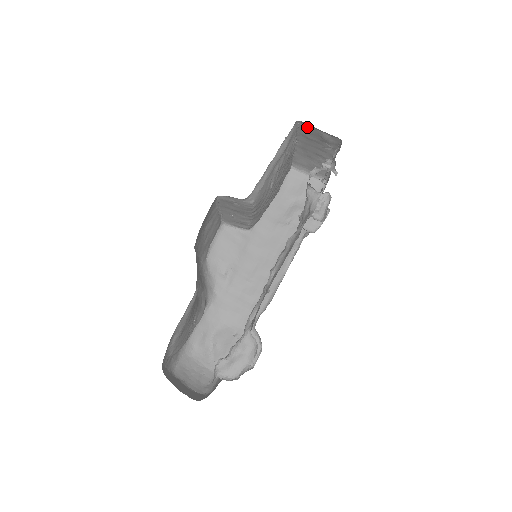
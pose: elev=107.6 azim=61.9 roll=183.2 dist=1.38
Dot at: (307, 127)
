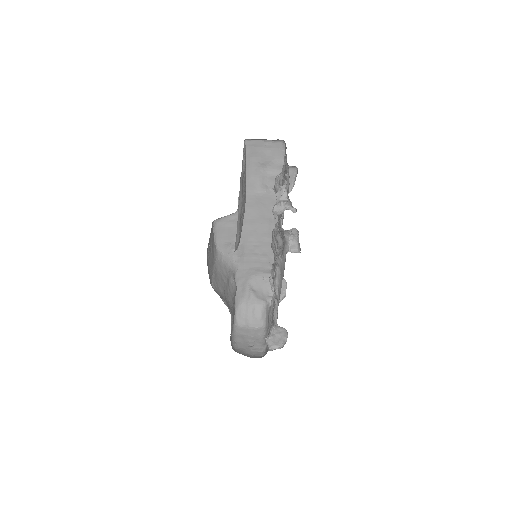
Dot at: occluded
